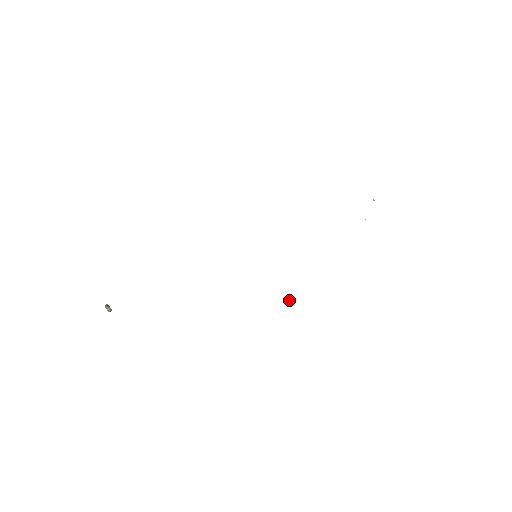
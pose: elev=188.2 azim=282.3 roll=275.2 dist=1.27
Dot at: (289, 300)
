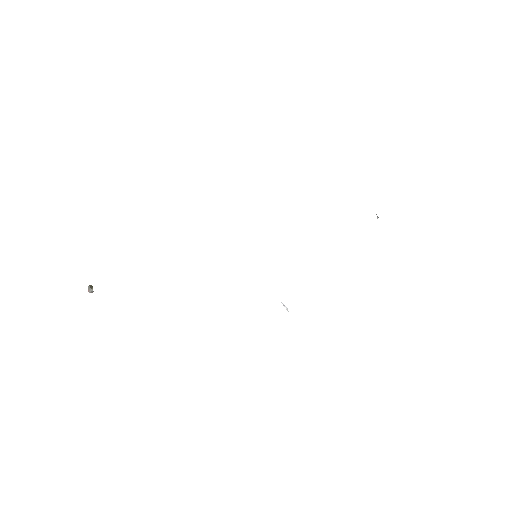
Dot at: (284, 306)
